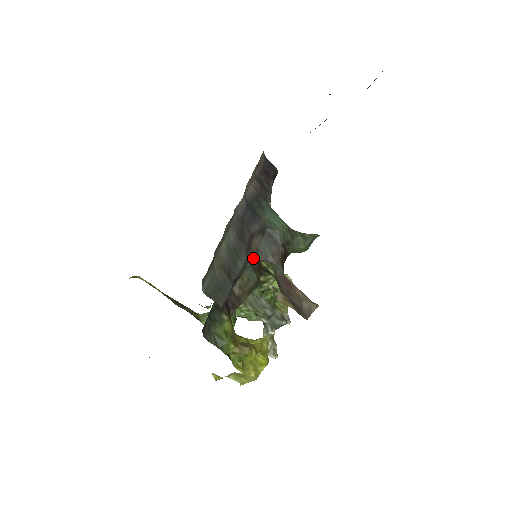
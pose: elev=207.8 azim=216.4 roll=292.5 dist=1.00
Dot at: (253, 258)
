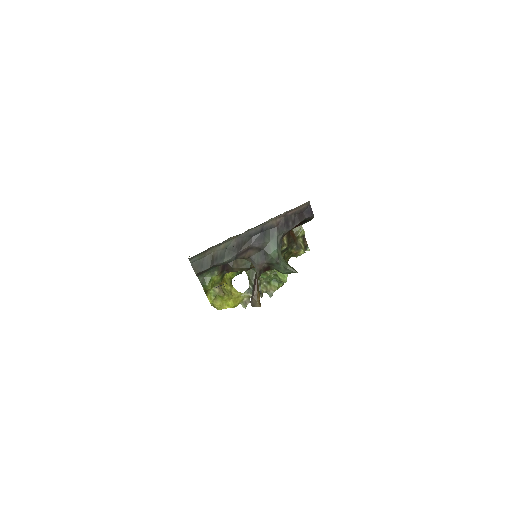
Dot at: (245, 258)
